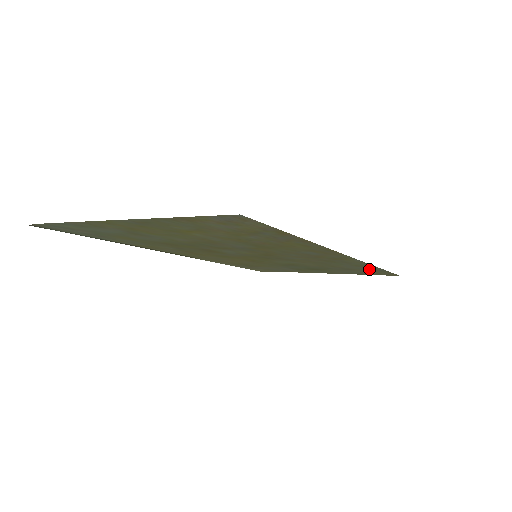
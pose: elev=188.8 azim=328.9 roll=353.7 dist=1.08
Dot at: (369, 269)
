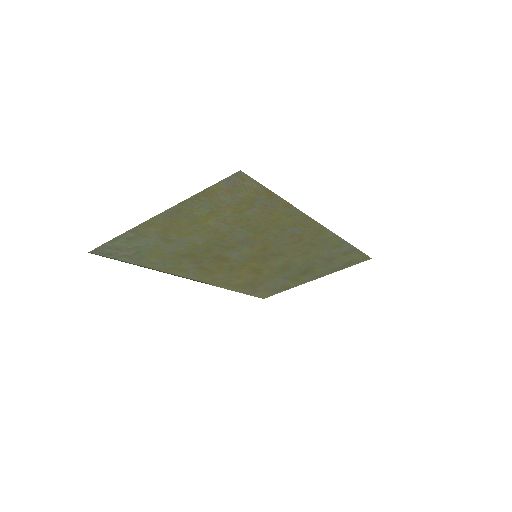
Dot at: (344, 252)
